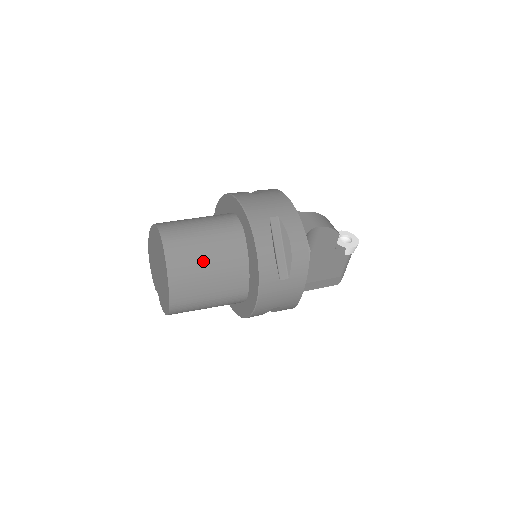
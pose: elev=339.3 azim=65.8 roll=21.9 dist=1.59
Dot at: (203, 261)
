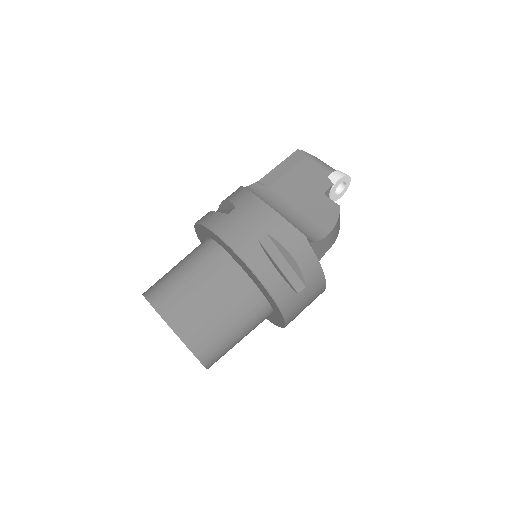
Dot at: occluded
